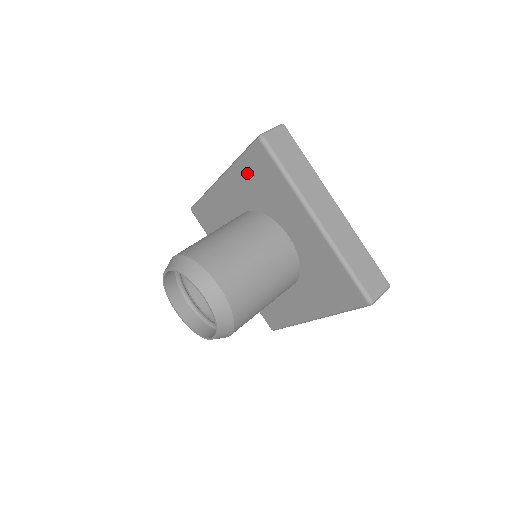
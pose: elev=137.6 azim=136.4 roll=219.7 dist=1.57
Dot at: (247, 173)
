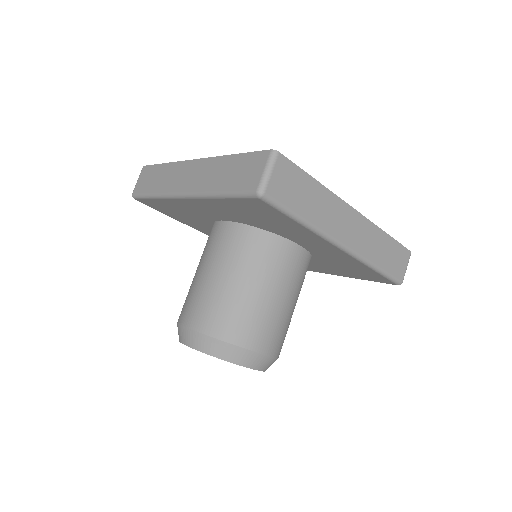
Dot at: (235, 207)
